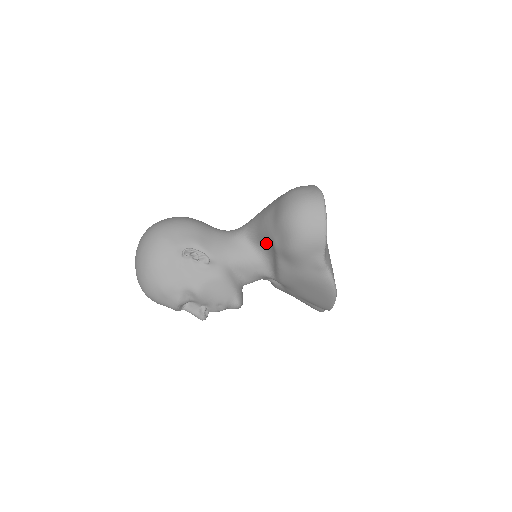
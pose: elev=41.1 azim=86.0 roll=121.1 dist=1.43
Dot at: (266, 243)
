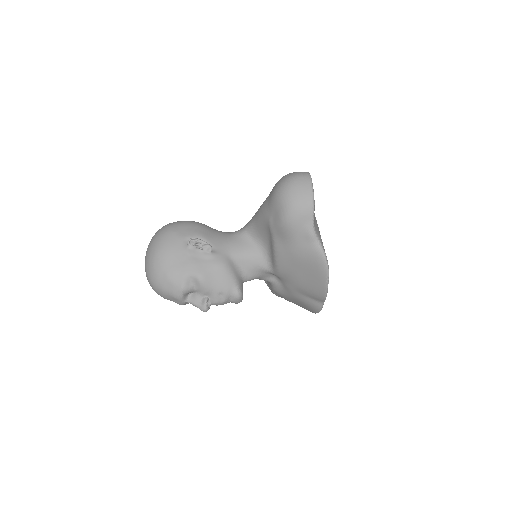
Dot at: (263, 231)
